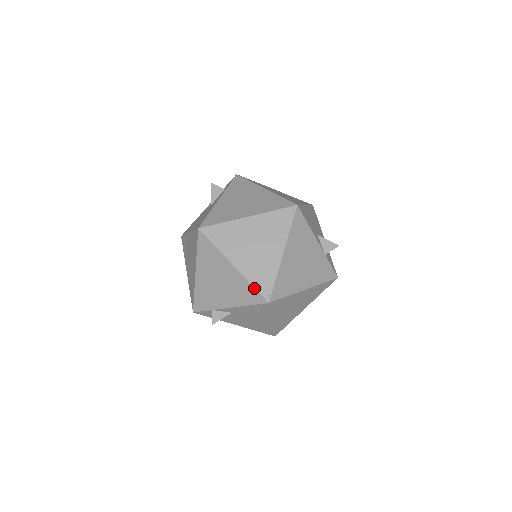
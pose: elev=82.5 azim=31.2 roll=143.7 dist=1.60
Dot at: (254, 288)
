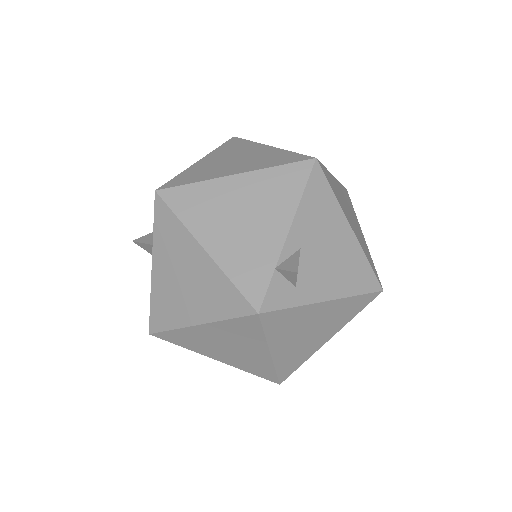
Dot at: (283, 165)
